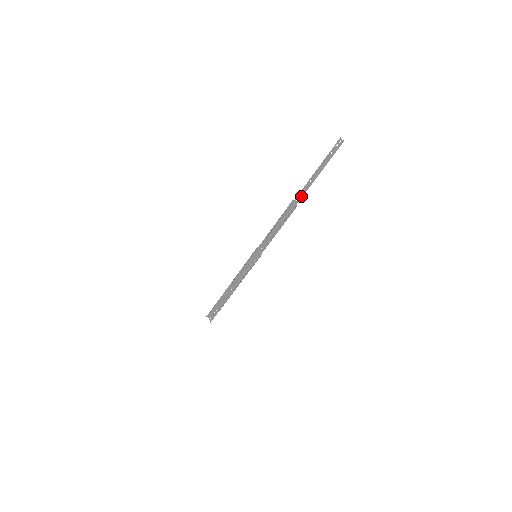
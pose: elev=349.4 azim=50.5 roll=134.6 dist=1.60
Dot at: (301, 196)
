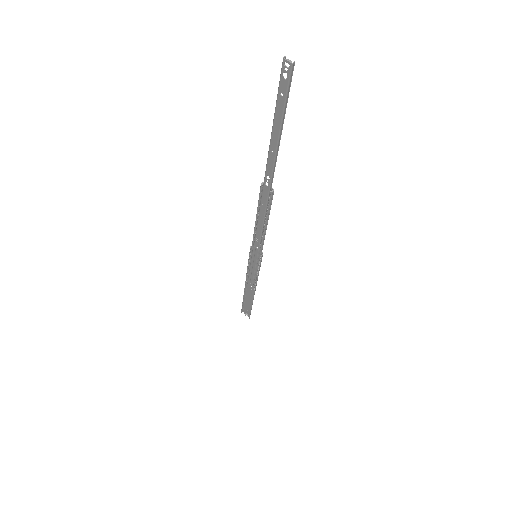
Dot at: (271, 177)
